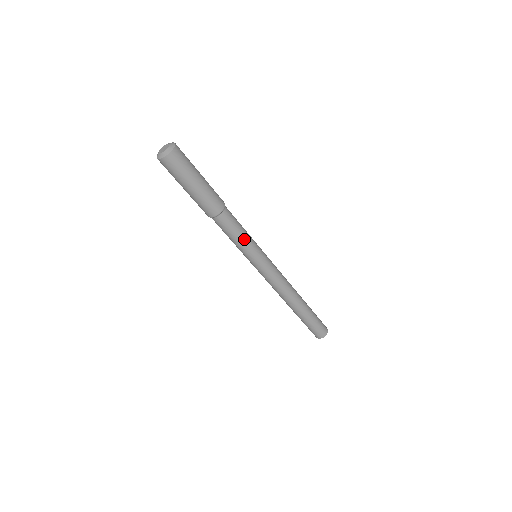
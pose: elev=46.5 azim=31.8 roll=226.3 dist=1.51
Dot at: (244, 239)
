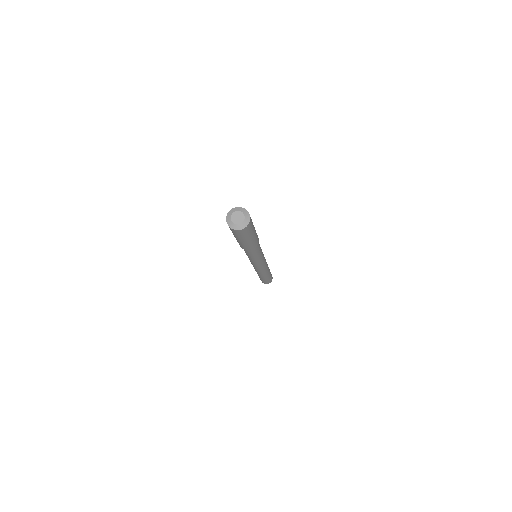
Dot at: (257, 256)
